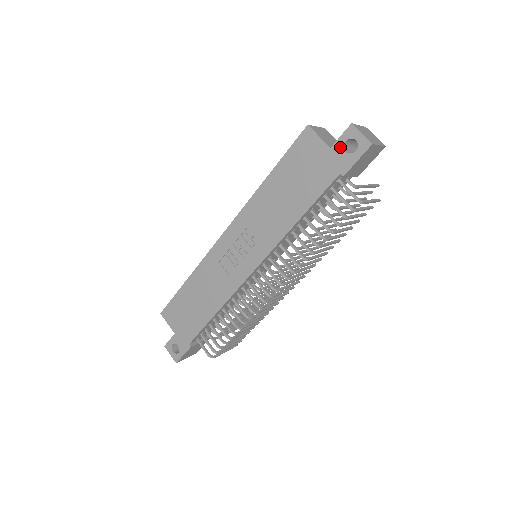
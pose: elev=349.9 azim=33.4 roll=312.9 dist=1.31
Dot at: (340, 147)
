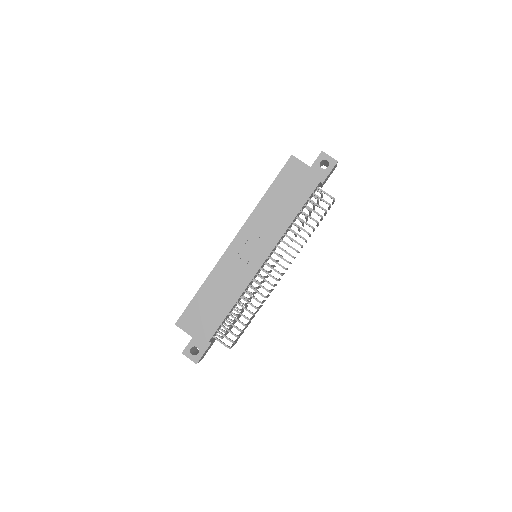
Dot at: (317, 166)
